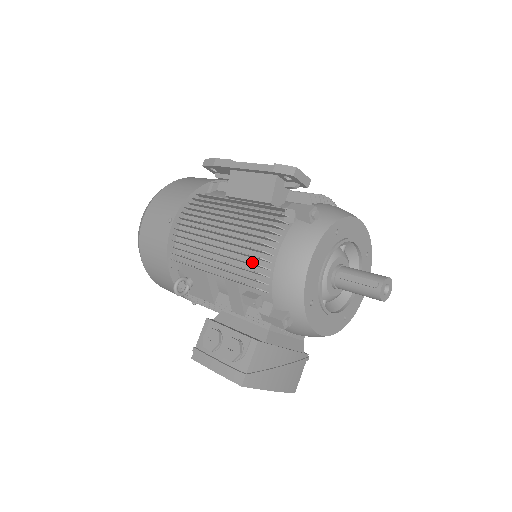
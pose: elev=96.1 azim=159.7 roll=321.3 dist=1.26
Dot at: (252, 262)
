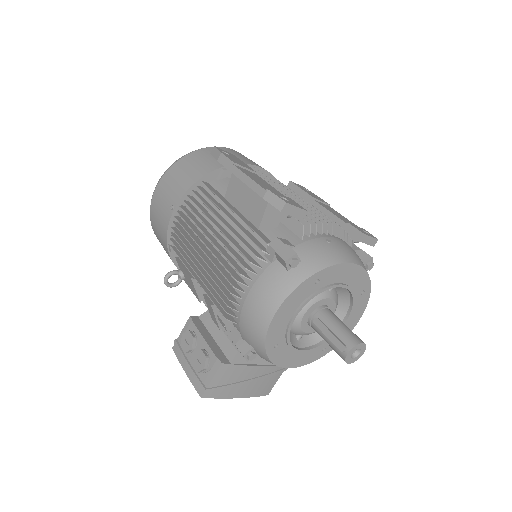
Dot at: occluded
